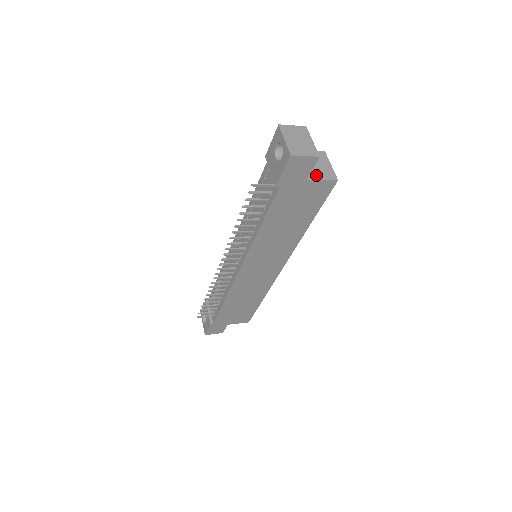
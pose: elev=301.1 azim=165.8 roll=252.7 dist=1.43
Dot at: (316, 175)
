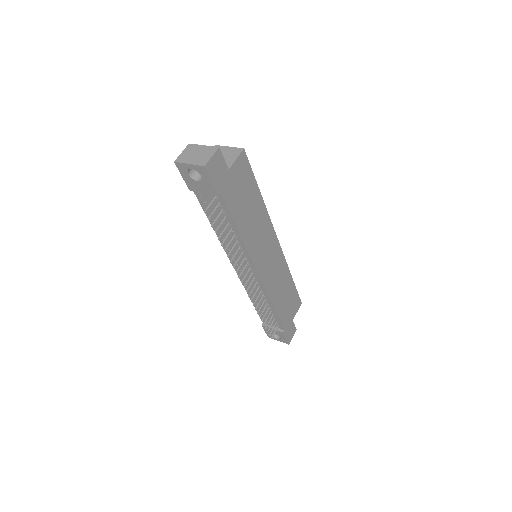
Dot at: (229, 161)
